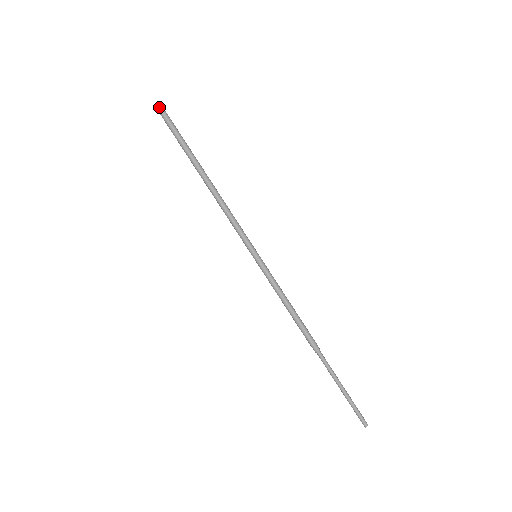
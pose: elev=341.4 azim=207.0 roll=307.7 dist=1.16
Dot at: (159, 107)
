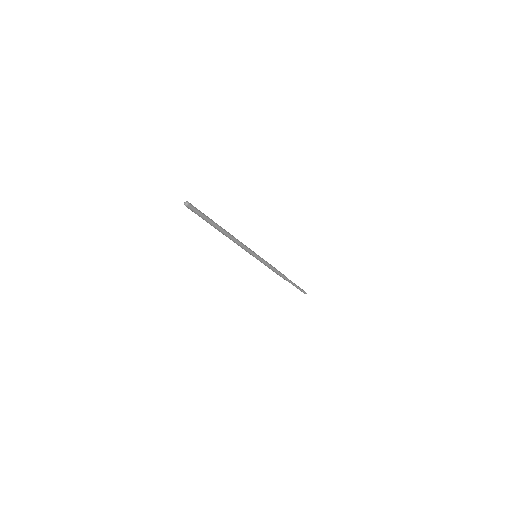
Dot at: (188, 204)
